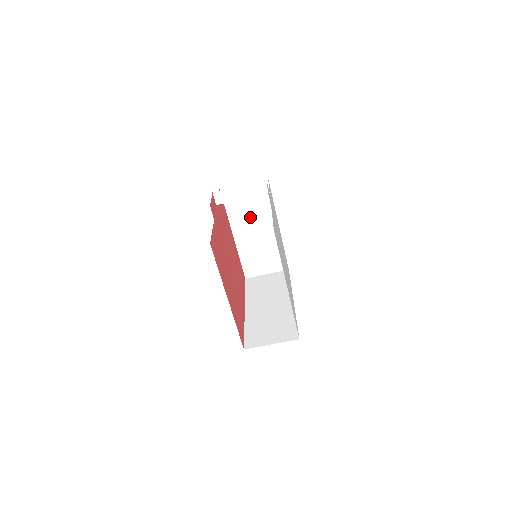
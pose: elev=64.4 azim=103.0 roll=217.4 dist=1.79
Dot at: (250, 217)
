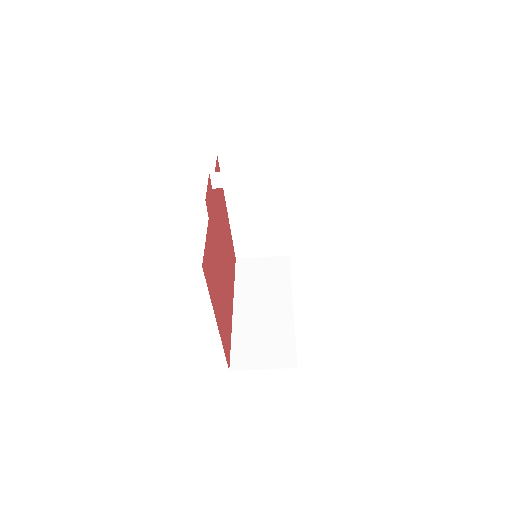
Dot at: (252, 193)
